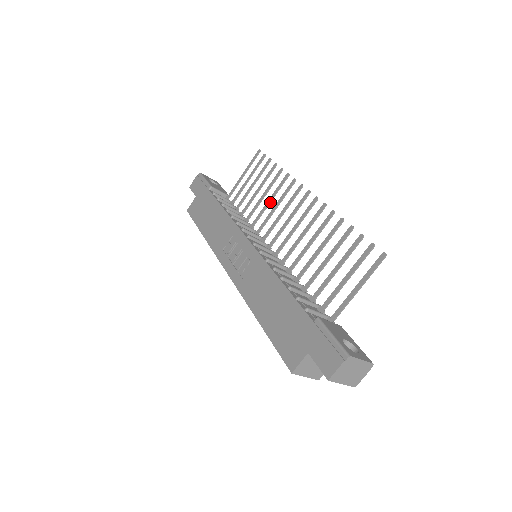
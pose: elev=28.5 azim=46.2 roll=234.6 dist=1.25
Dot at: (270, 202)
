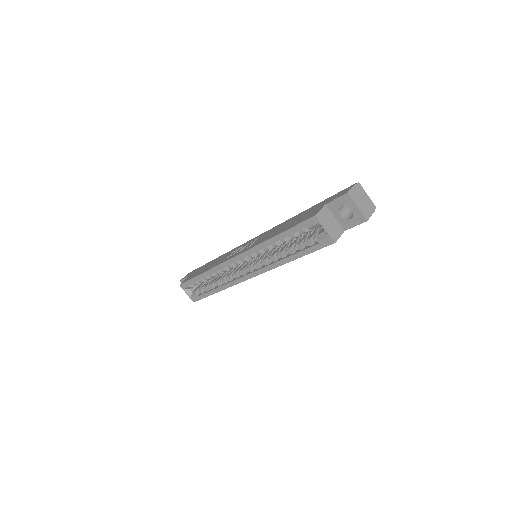
Dot at: occluded
